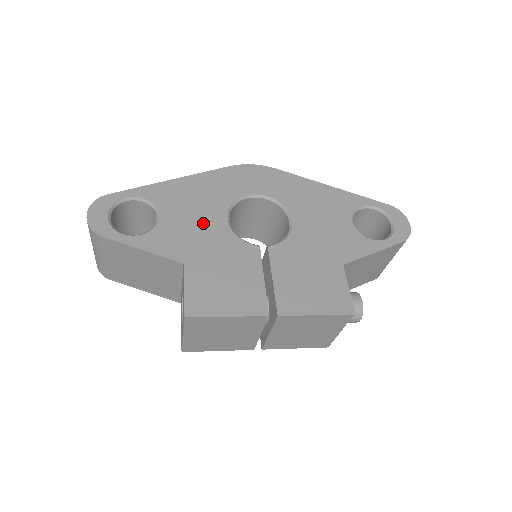
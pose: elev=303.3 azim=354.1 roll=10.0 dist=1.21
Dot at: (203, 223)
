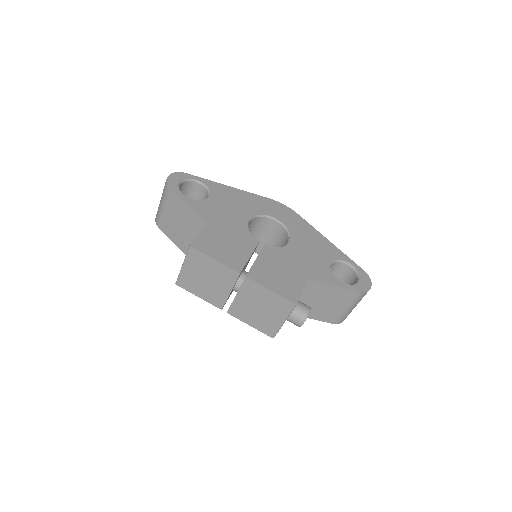
Dot at: (233, 213)
